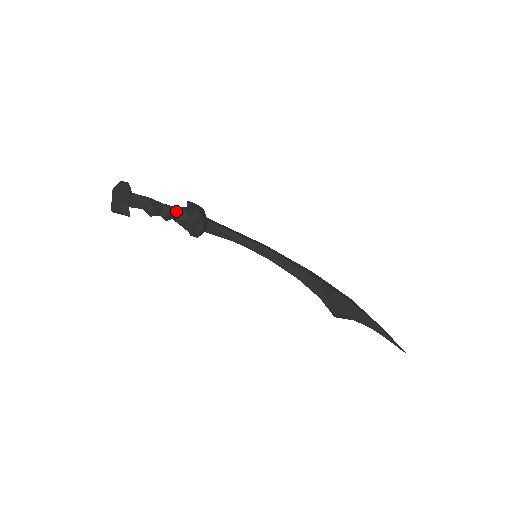
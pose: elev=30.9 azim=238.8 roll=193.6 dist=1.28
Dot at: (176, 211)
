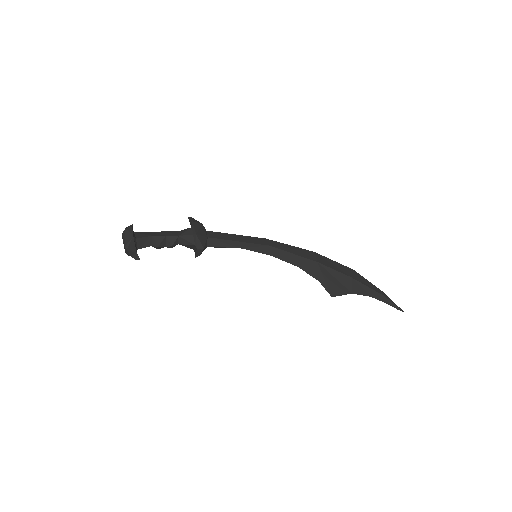
Dot at: (178, 239)
